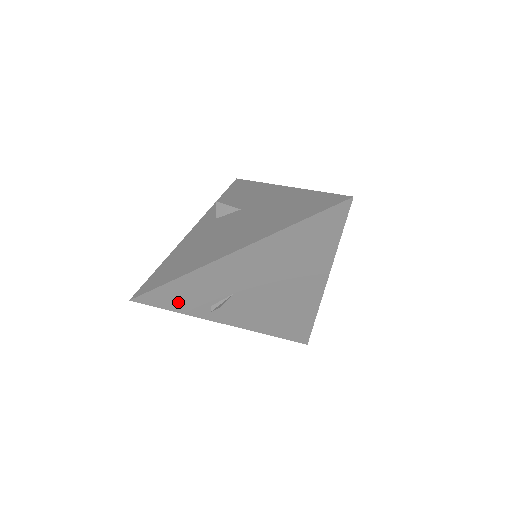
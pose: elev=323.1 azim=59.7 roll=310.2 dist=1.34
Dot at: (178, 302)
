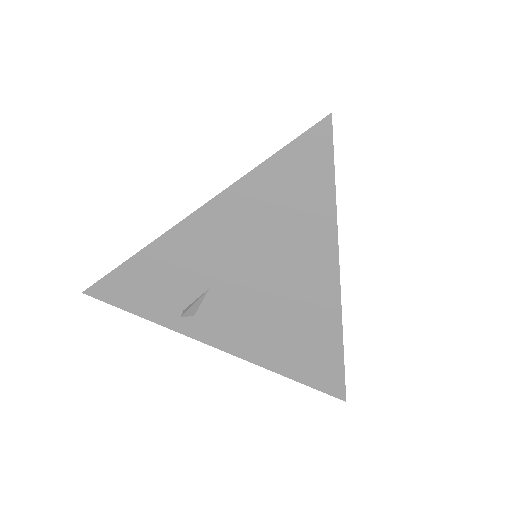
Dot at: (140, 300)
